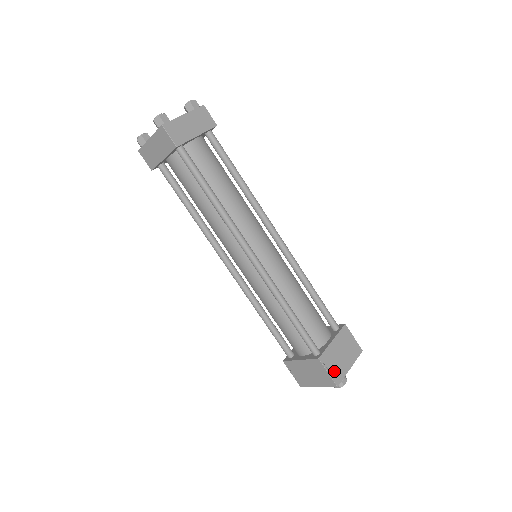
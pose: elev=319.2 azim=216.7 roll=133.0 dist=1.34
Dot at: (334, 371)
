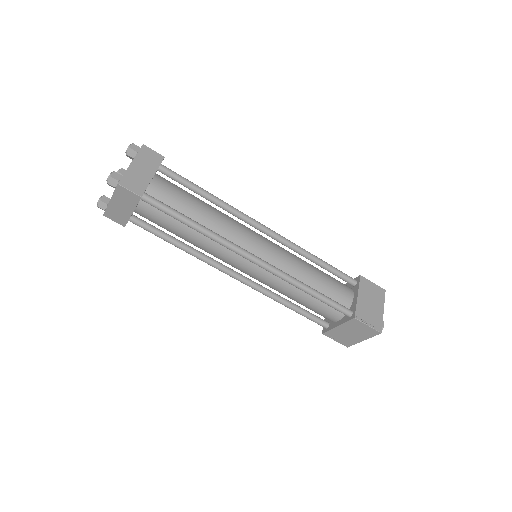
Dot at: (372, 321)
